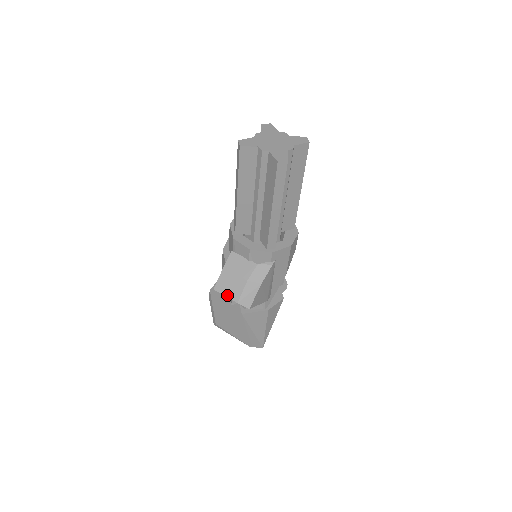
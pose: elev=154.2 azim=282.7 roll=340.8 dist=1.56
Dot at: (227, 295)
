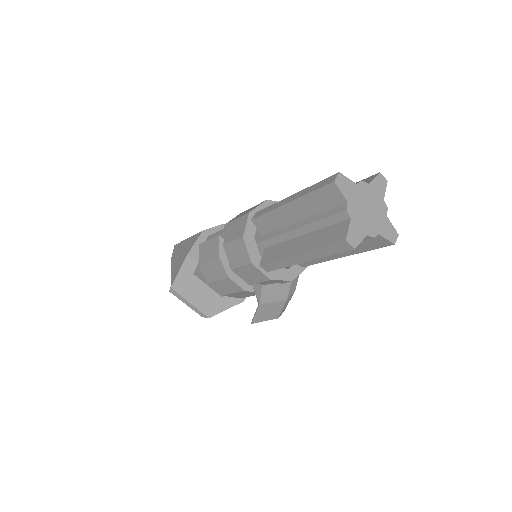
Dot at: (267, 320)
